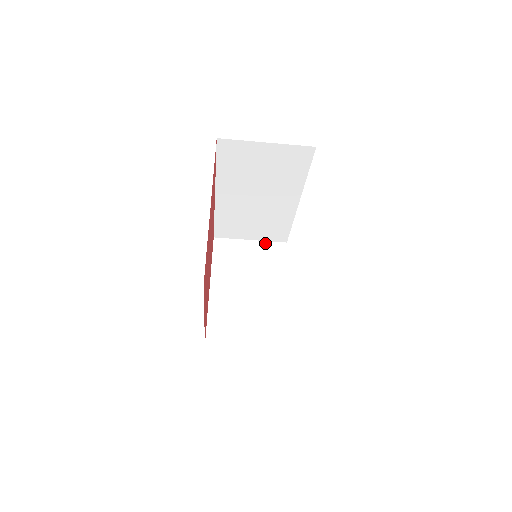
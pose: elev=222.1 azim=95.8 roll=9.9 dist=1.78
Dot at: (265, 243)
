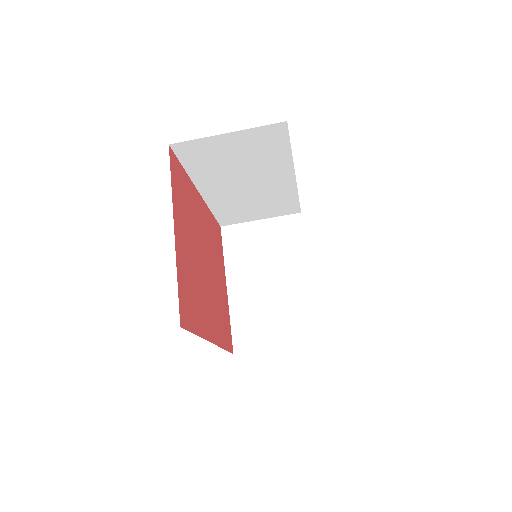
Dot at: (277, 219)
